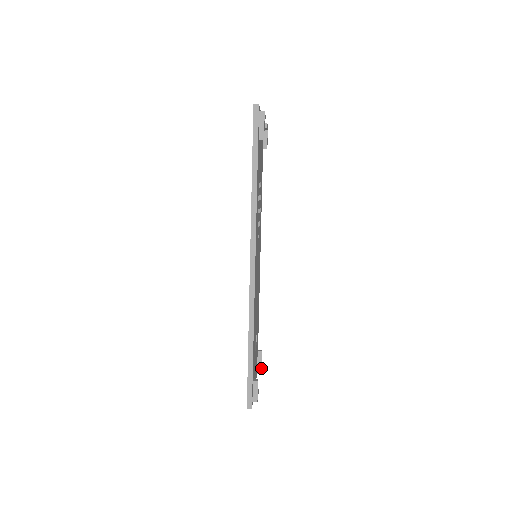
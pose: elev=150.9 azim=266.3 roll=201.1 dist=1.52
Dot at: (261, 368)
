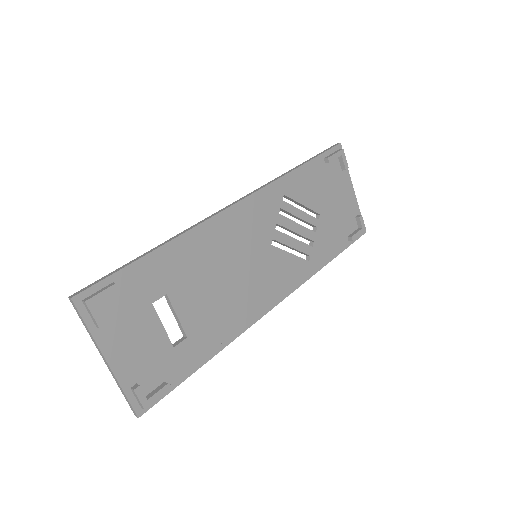
Dot at: (144, 403)
